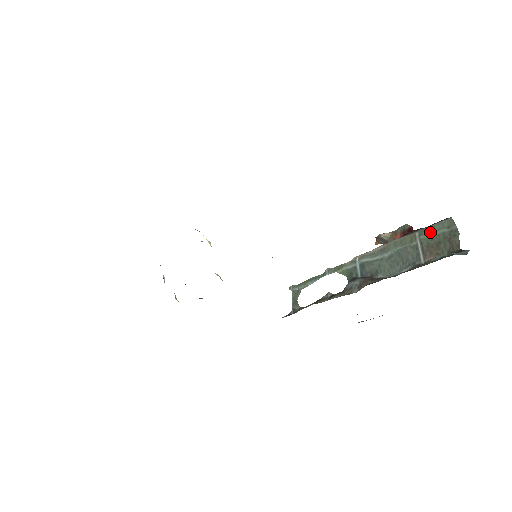
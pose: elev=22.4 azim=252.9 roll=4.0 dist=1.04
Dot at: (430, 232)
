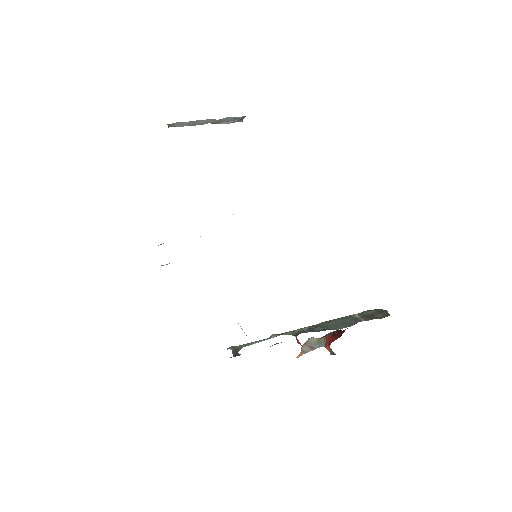
Dot at: (365, 312)
